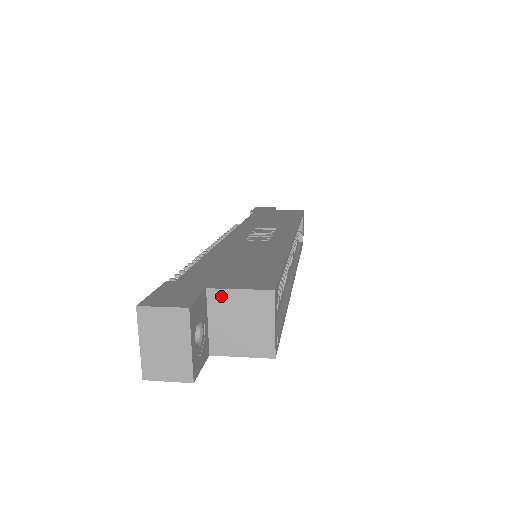
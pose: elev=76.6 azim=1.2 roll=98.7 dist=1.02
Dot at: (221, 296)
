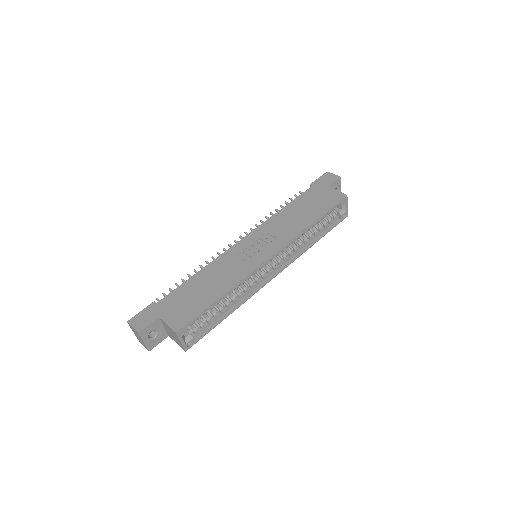
Dot at: (163, 322)
